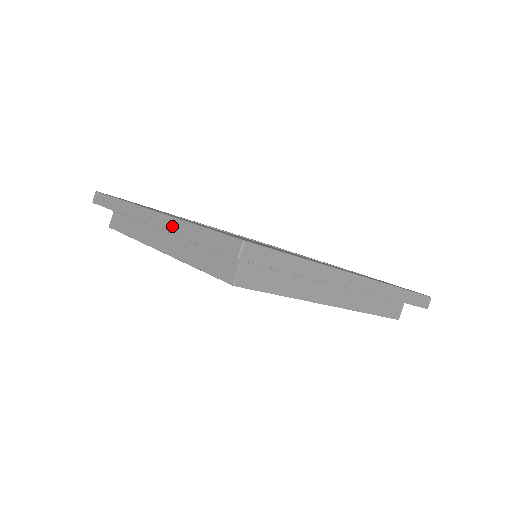
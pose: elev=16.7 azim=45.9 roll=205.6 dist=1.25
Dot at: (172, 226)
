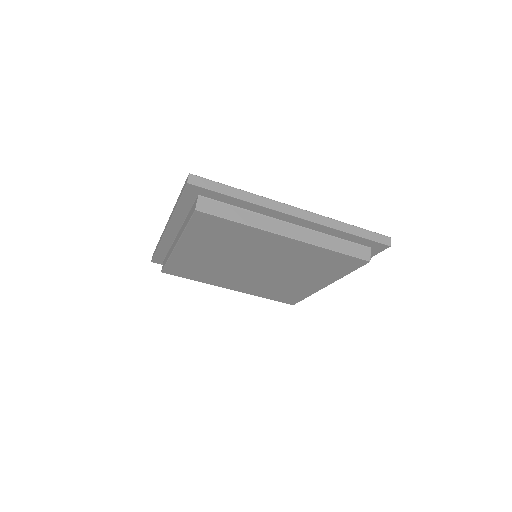
Dot at: (172, 213)
